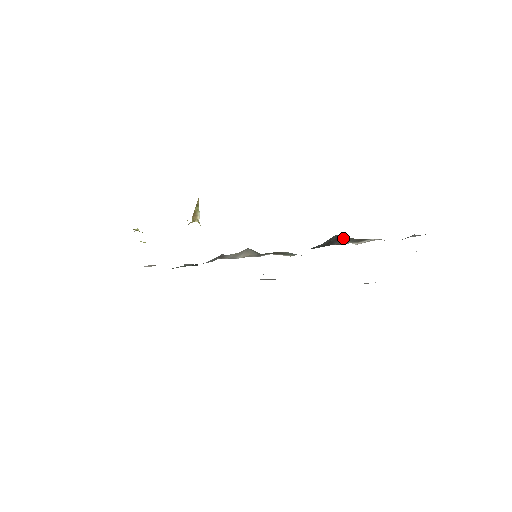
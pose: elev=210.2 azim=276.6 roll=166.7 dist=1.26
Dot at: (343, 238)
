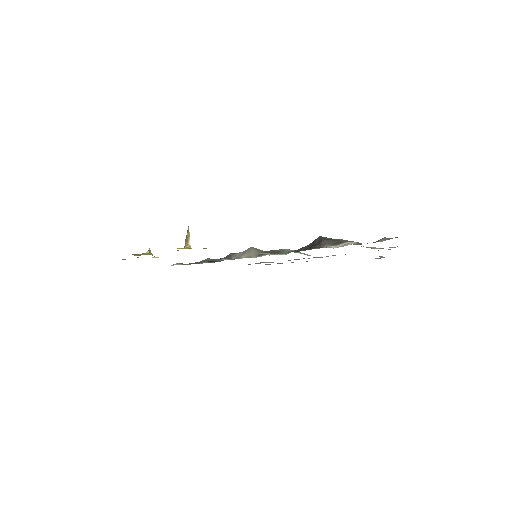
Dot at: (324, 241)
